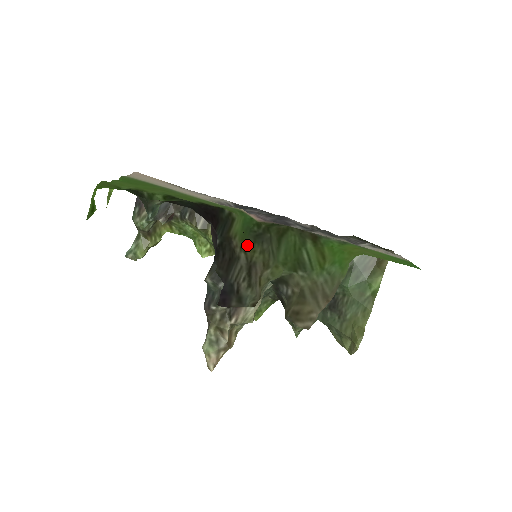
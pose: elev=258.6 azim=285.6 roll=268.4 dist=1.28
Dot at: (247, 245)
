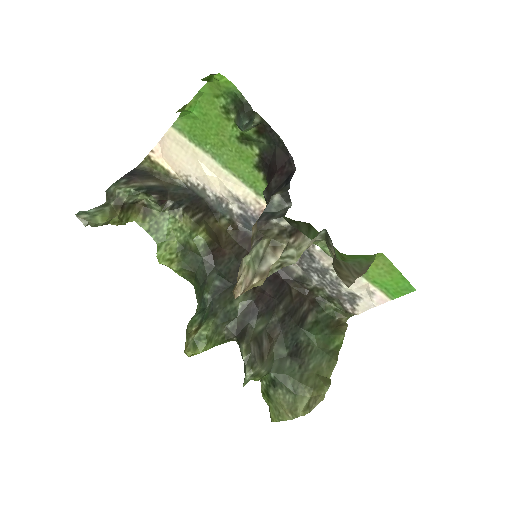
Dot at: occluded
